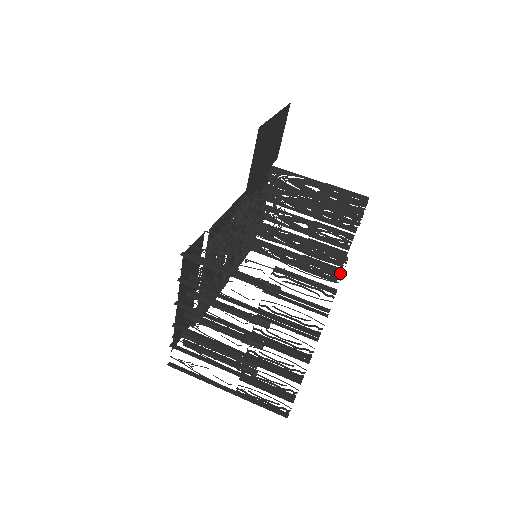
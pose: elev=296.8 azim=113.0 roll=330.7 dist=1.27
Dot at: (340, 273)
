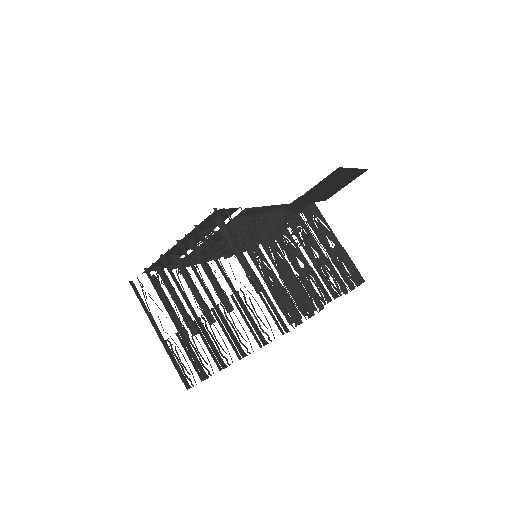
Dot at: (312, 313)
